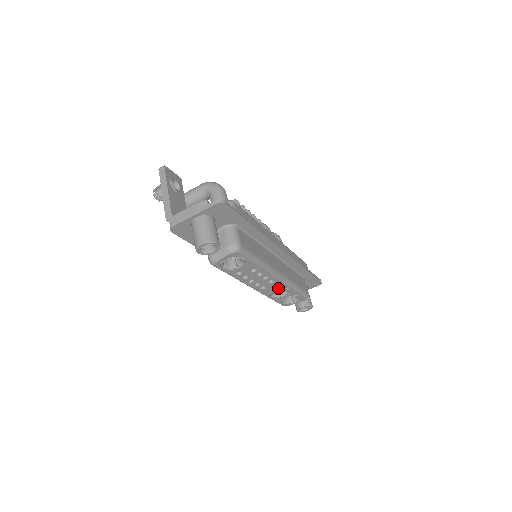
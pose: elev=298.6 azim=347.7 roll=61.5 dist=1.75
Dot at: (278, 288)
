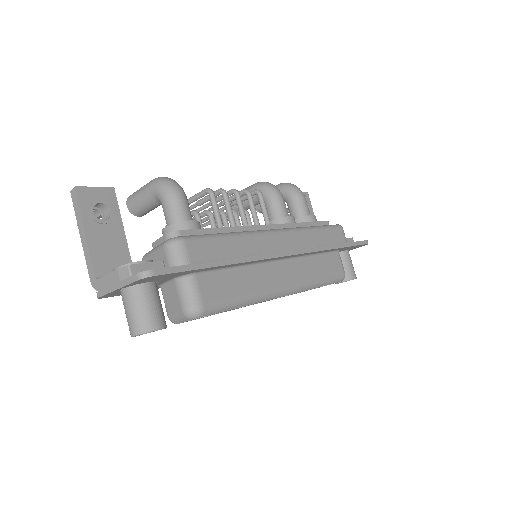
Dot at: occluded
